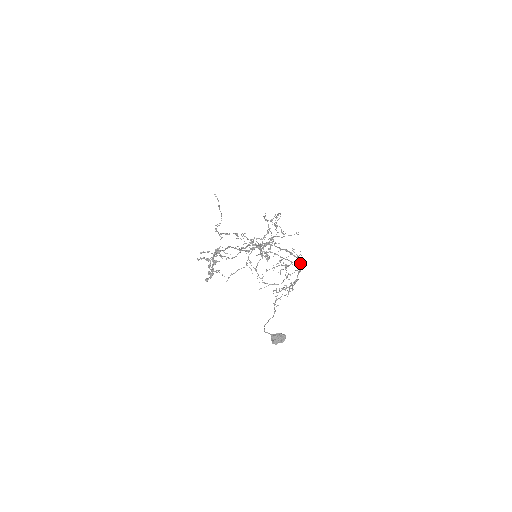
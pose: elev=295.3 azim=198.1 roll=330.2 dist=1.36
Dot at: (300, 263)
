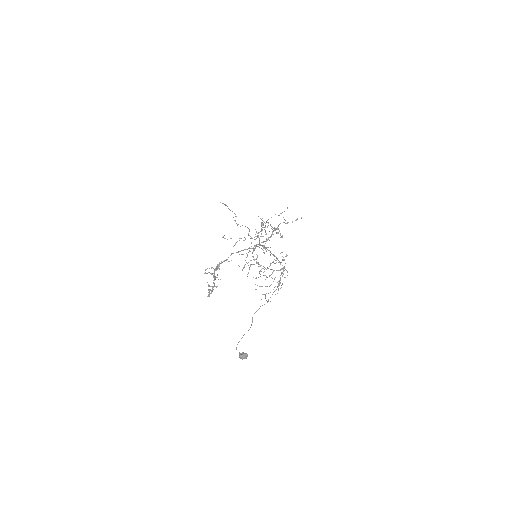
Dot at: (282, 269)
